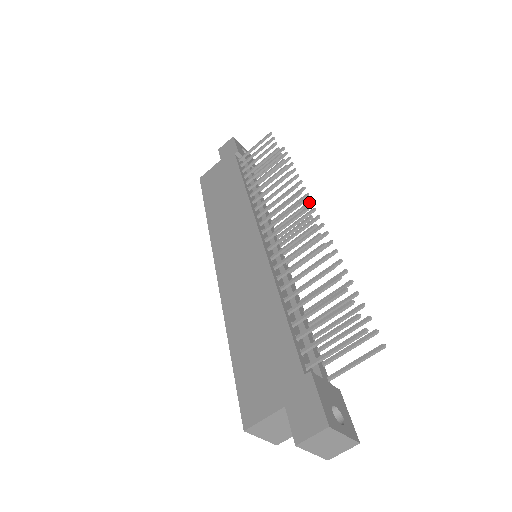
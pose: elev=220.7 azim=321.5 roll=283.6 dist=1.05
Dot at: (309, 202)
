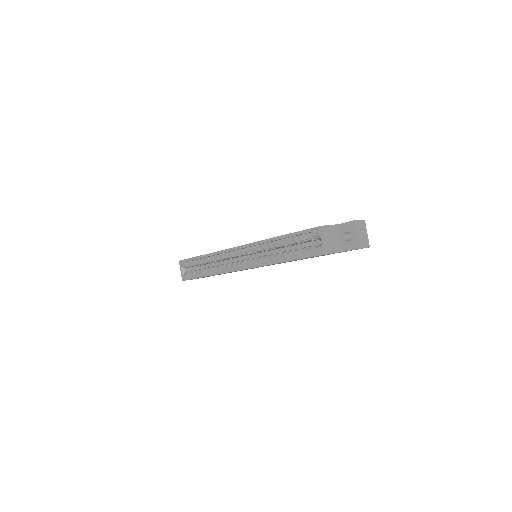
Dot at: occluded
